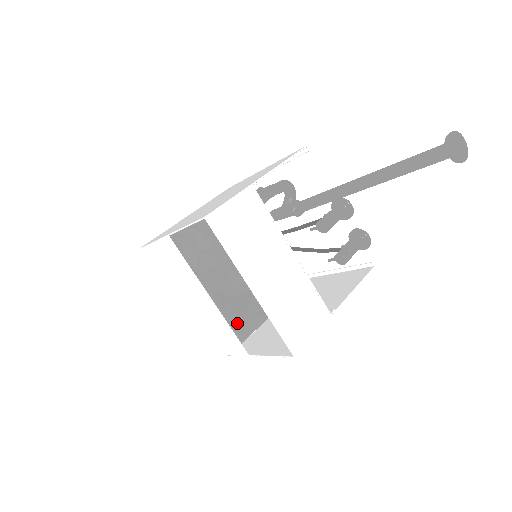
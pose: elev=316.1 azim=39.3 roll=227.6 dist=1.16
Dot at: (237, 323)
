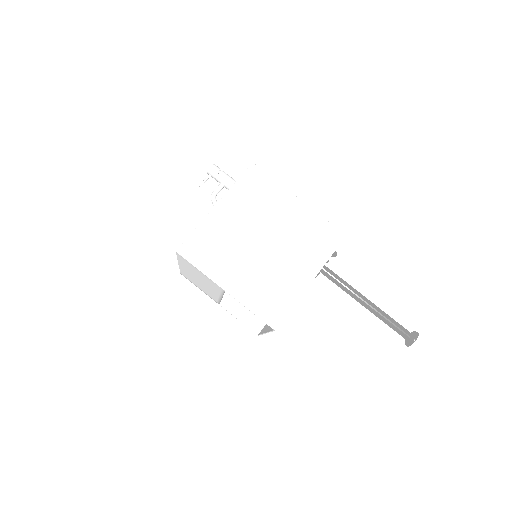
Dot at: occluded
